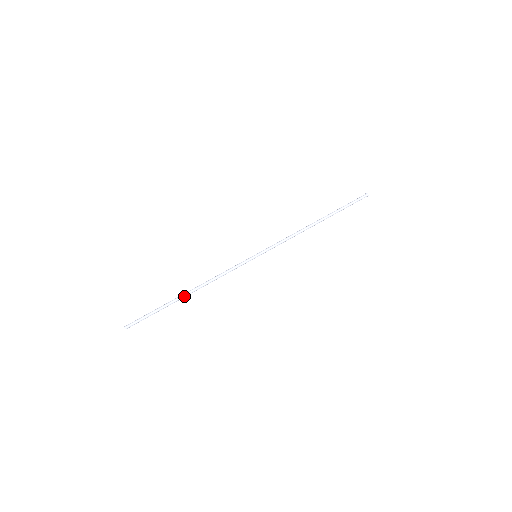
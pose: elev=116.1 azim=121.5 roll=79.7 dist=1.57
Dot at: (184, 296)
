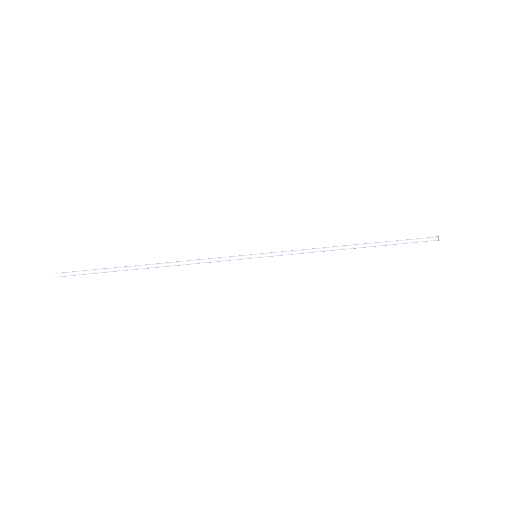
Dot at: (144, 268)
